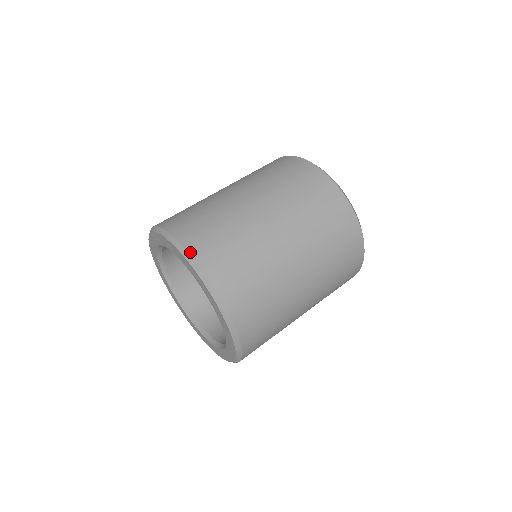
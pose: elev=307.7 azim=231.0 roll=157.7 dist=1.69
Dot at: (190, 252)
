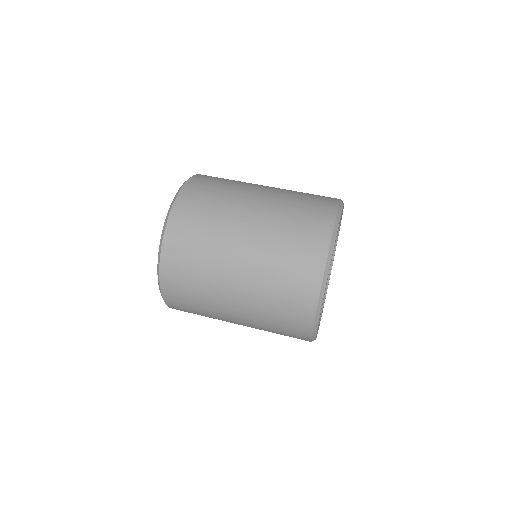
Dot at: (181, 191)
